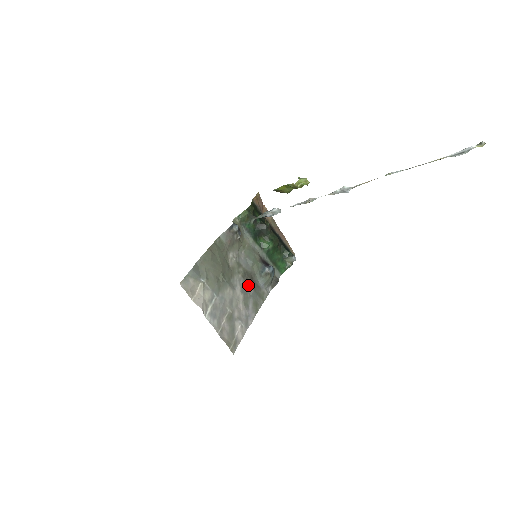
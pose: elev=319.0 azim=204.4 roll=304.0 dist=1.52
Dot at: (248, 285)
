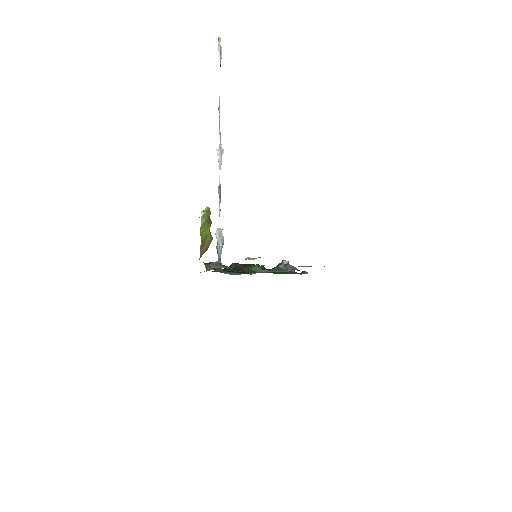
Dot at: occluded
